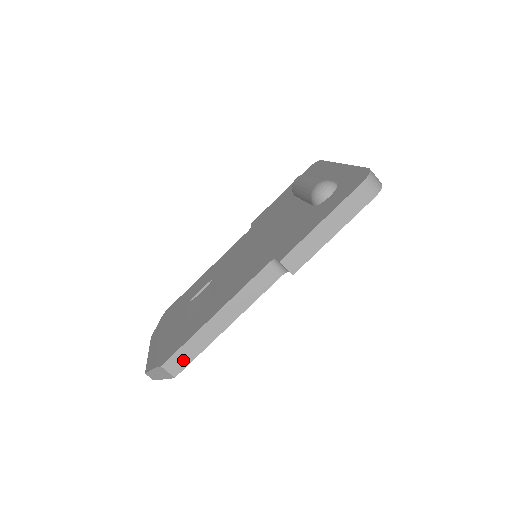
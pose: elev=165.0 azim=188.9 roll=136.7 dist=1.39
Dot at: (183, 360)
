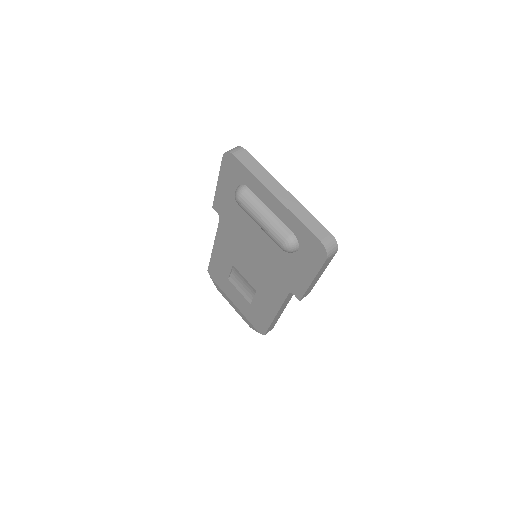
Dot at: (272, 327)
